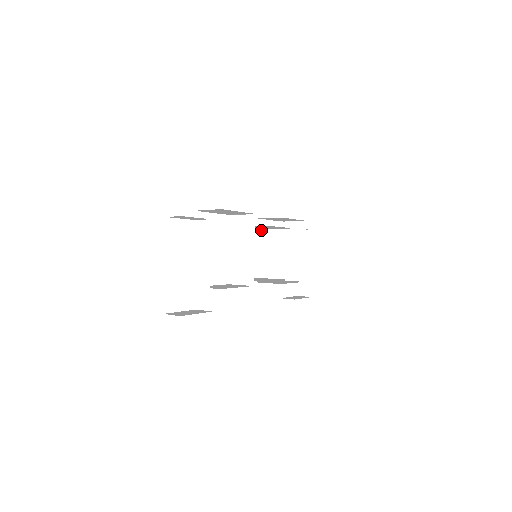
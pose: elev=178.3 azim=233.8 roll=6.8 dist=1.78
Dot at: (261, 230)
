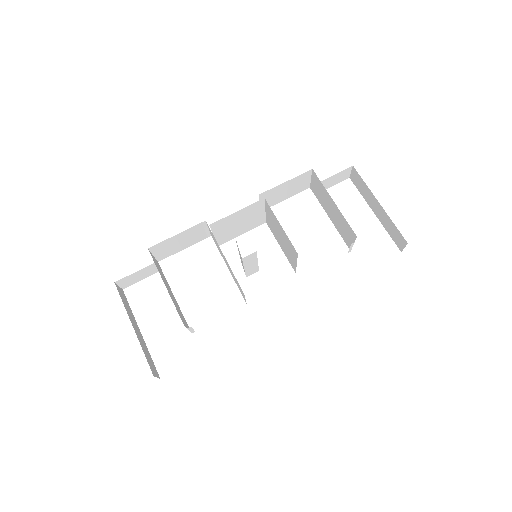
Dot at: (266, 222)
